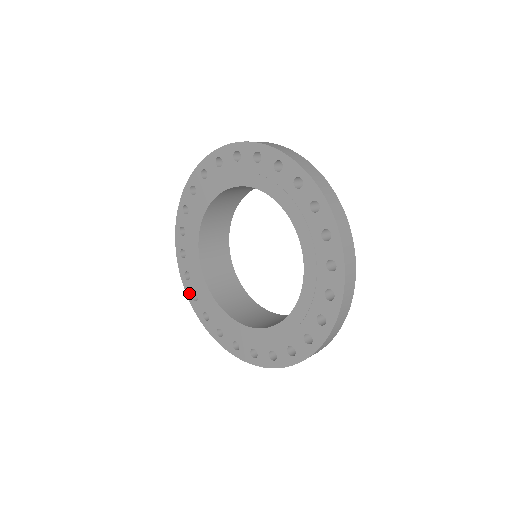
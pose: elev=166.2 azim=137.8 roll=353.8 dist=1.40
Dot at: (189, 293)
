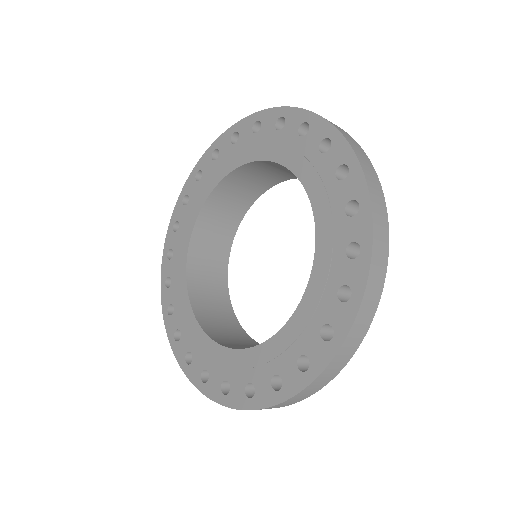
Dot at: (165, 305)
